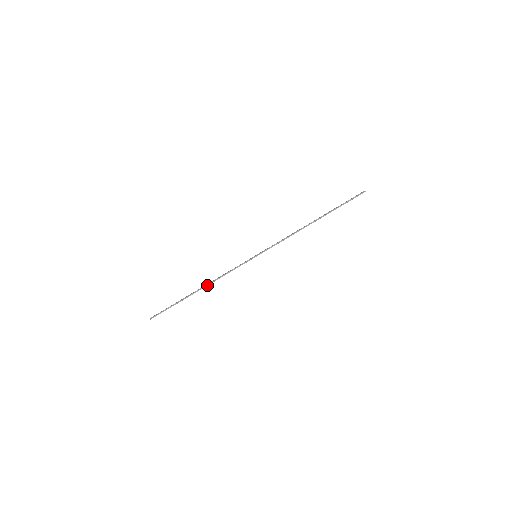
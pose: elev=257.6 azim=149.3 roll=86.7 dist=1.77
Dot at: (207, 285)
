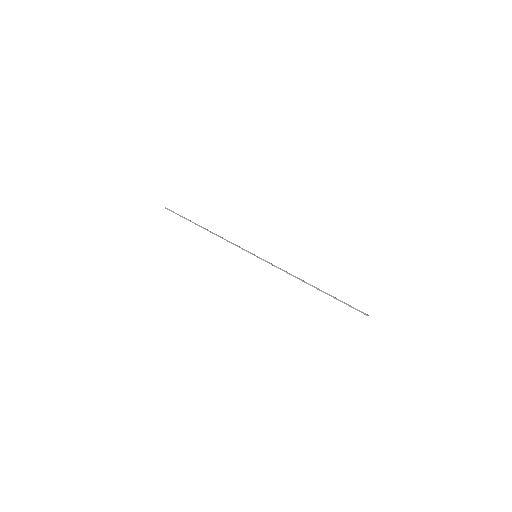
Dot at: (212, 232)
